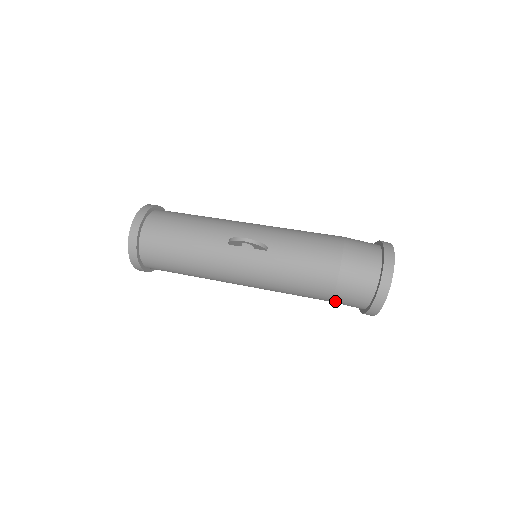
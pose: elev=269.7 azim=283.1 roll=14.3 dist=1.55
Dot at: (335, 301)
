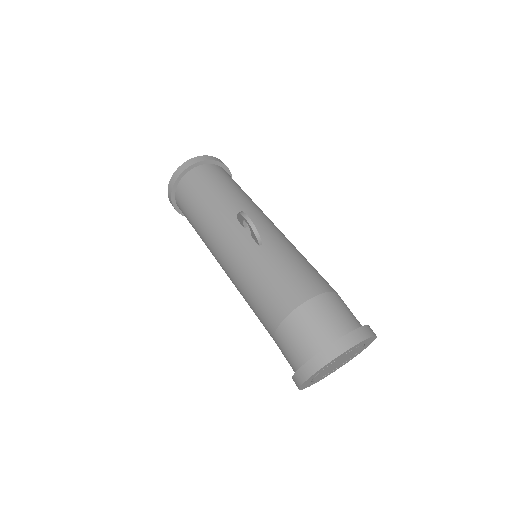
Dot at: (276, 340)
